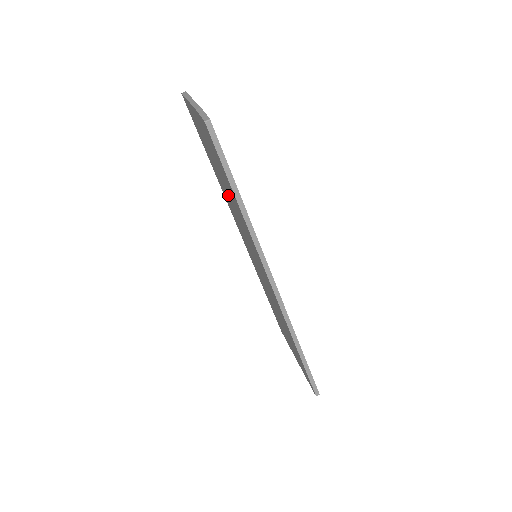
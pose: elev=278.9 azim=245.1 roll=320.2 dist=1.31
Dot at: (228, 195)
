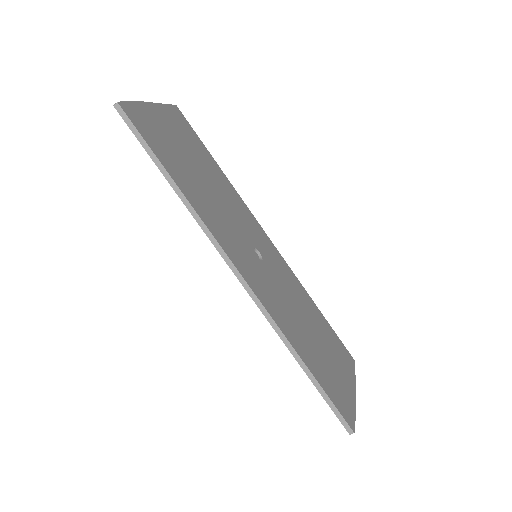
Dot at: occluded
